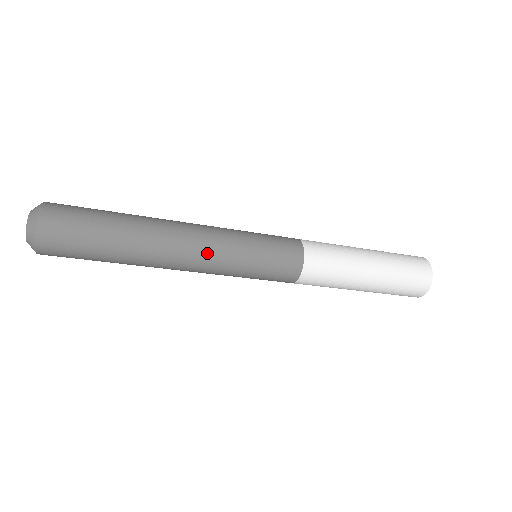
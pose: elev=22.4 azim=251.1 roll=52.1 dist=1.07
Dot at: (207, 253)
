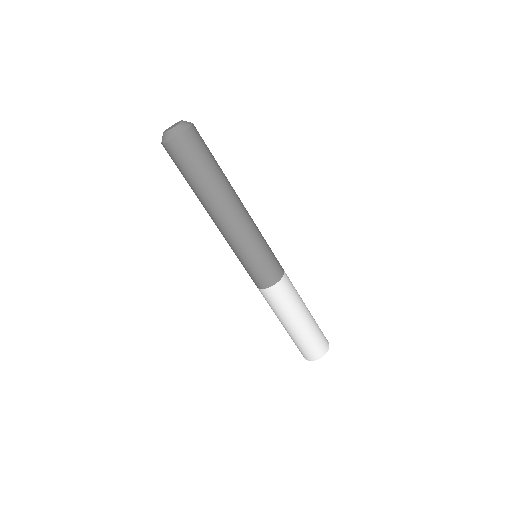
Dot at: (247, 225)
